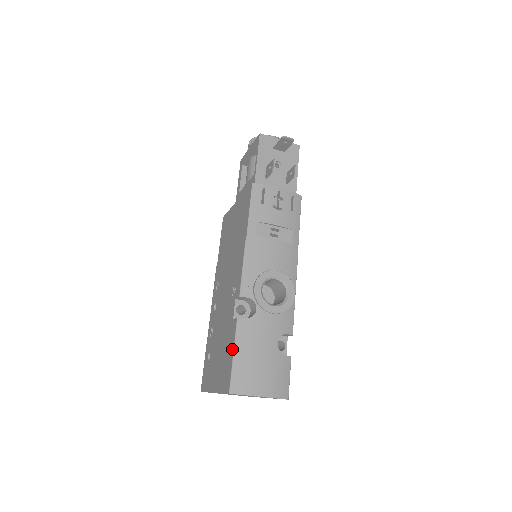
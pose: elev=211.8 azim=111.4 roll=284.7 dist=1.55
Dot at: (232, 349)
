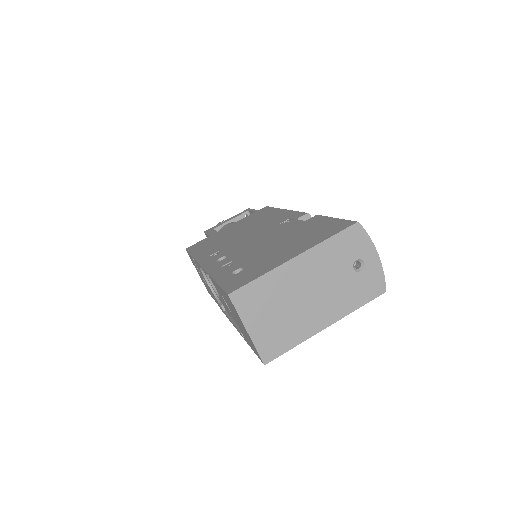
Dot at: (329, 219)
